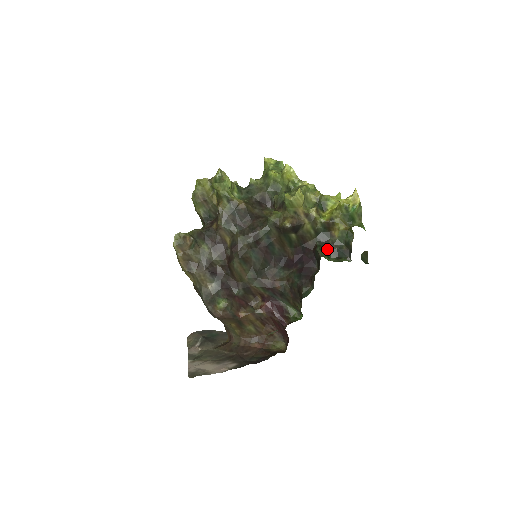
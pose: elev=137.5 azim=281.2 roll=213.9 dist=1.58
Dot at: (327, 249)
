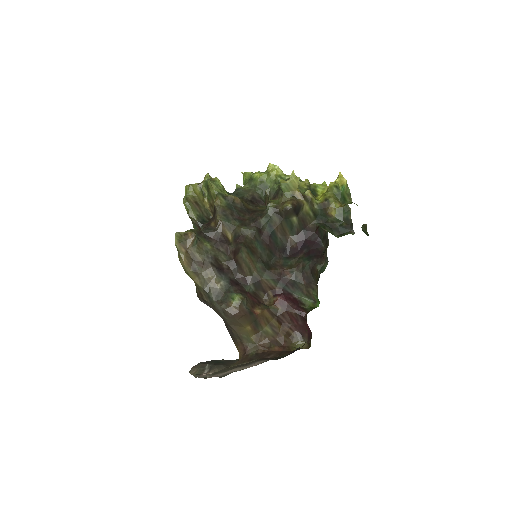
Dot at: (329, 228)
